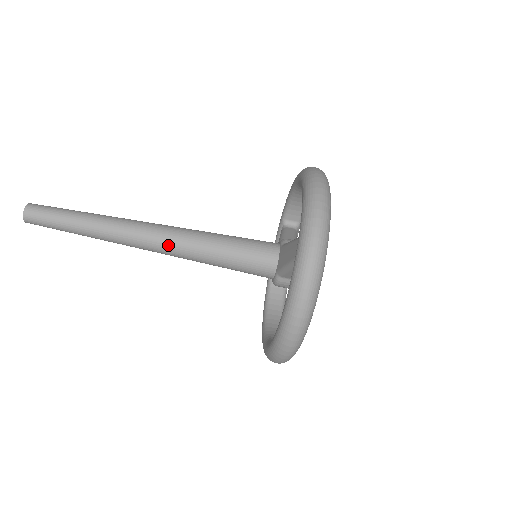
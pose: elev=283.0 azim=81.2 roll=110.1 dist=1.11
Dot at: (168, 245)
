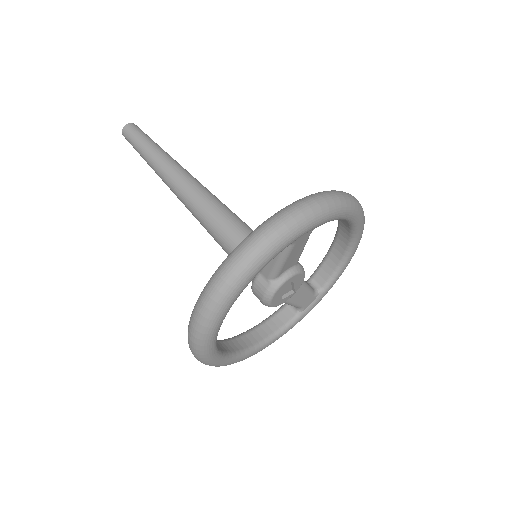
Dot at: (195, 196)
